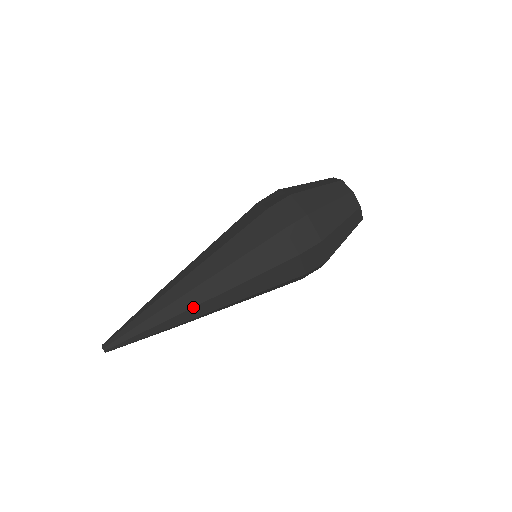
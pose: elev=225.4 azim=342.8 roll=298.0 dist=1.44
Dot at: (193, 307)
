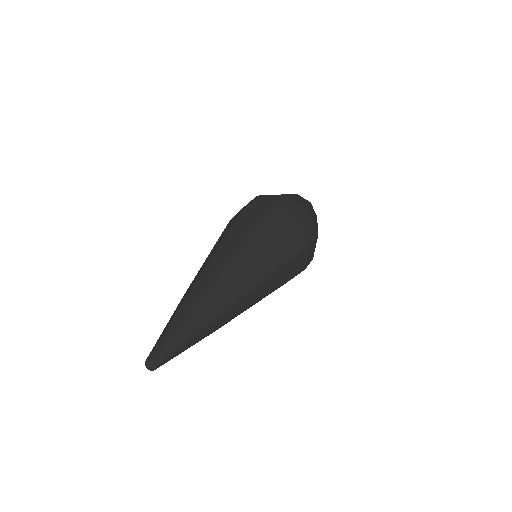
Dot at: (243, 297)
